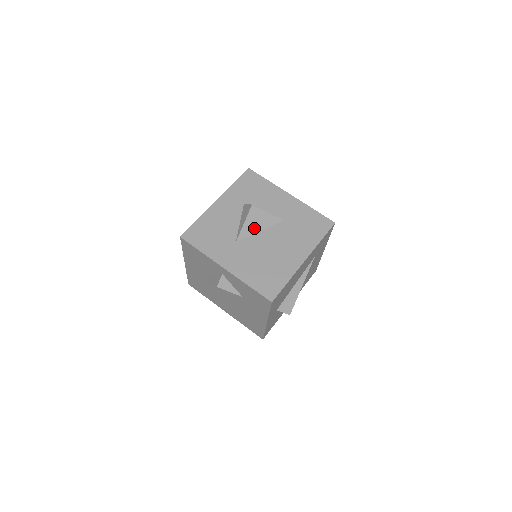
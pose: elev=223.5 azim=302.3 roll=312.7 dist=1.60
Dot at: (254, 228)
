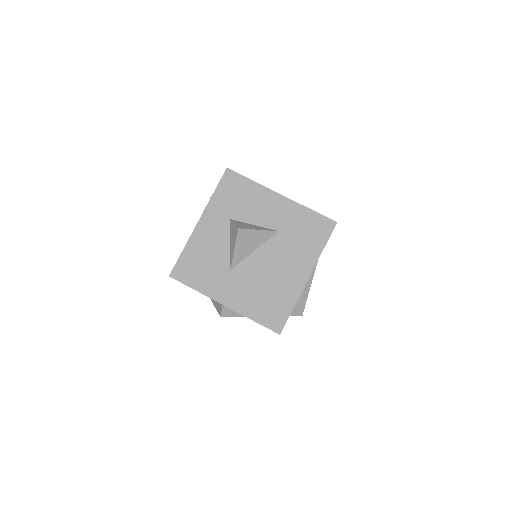
Dot at: (246, 250)
